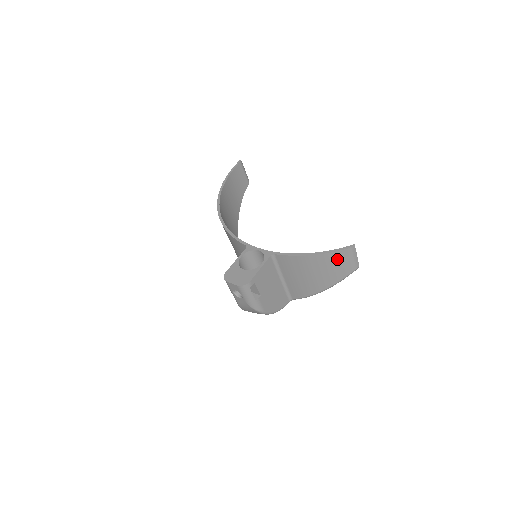
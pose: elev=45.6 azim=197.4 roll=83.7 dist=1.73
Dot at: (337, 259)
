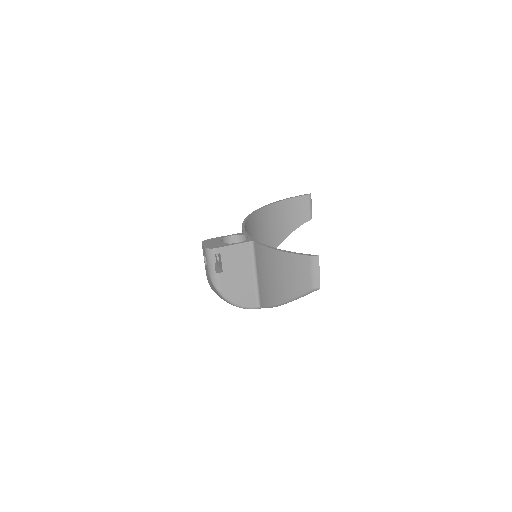
Dot at: (298, 265)
